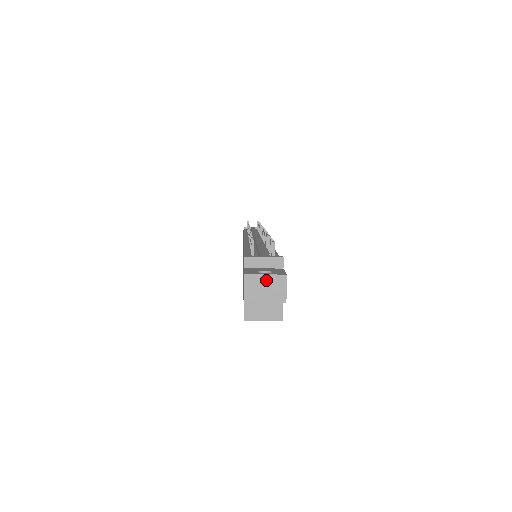
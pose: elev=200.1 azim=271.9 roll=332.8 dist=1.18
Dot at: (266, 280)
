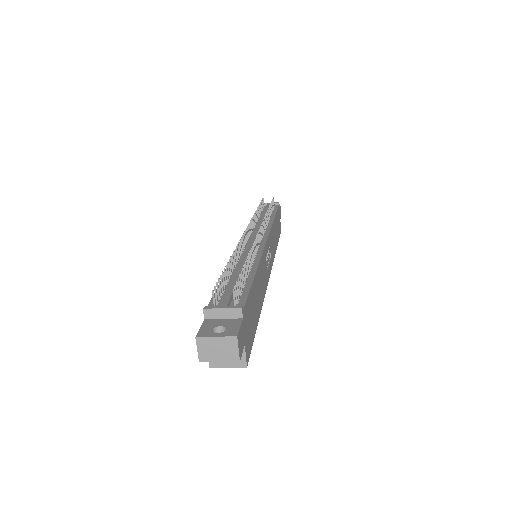
Dot at: (217, 342)
